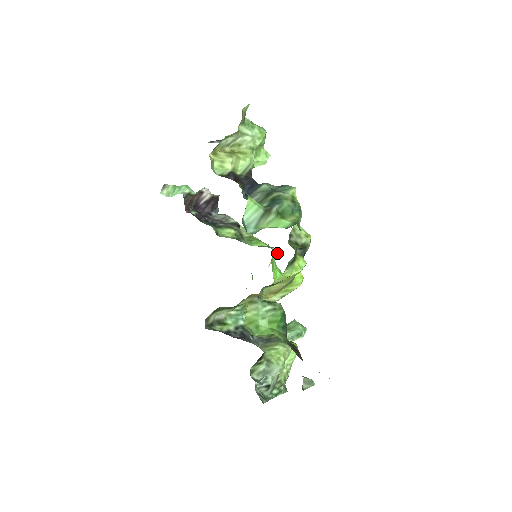
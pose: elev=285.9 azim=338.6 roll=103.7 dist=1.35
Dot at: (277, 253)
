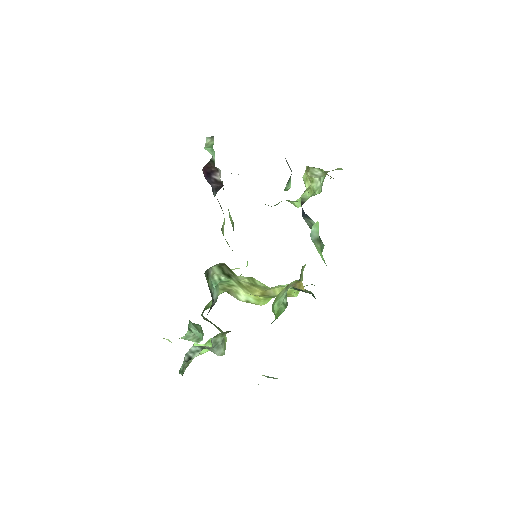
Dot at: occluded
